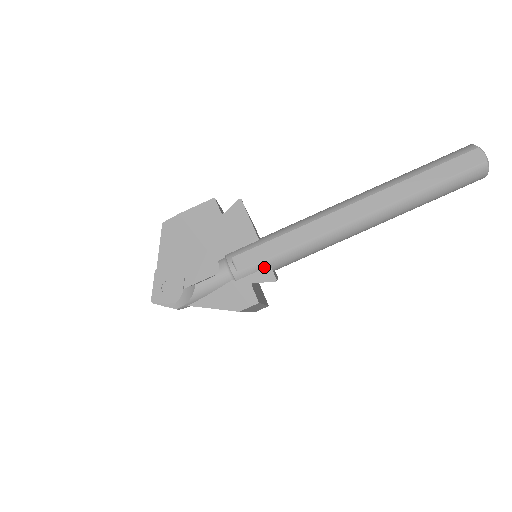
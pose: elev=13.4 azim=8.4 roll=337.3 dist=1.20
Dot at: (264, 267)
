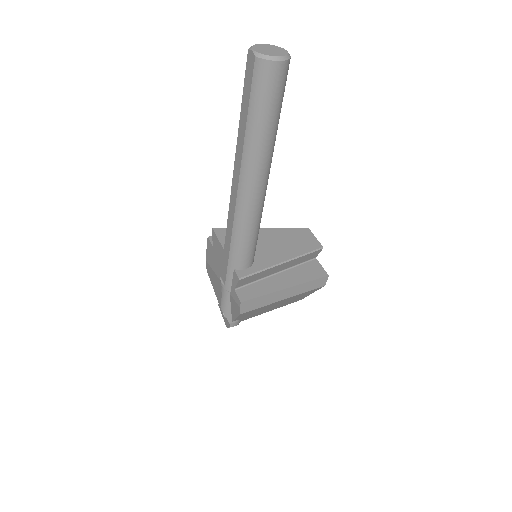
Dot at: (232, 273)
